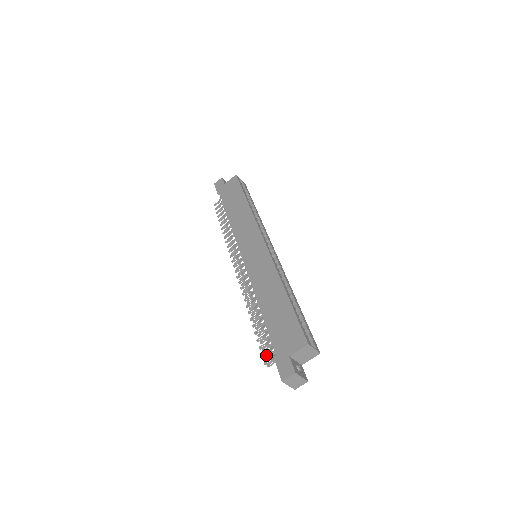
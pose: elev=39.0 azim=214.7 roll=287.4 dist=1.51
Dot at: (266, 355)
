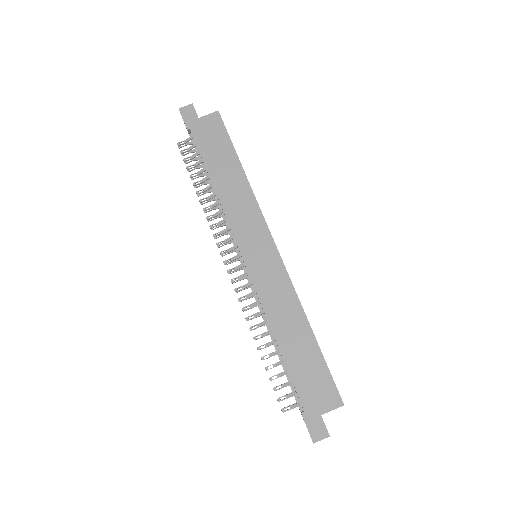
Dot at: (280, 397)
